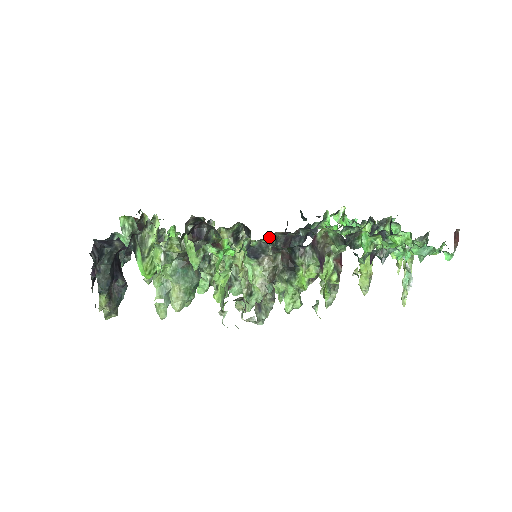
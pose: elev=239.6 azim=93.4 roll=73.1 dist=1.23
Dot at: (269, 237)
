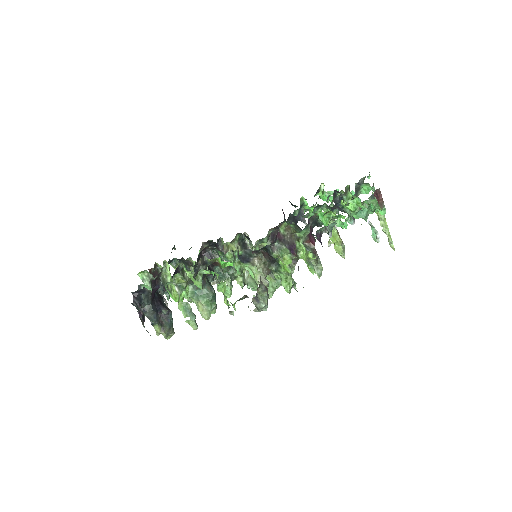
Dot at: (267, 234)
